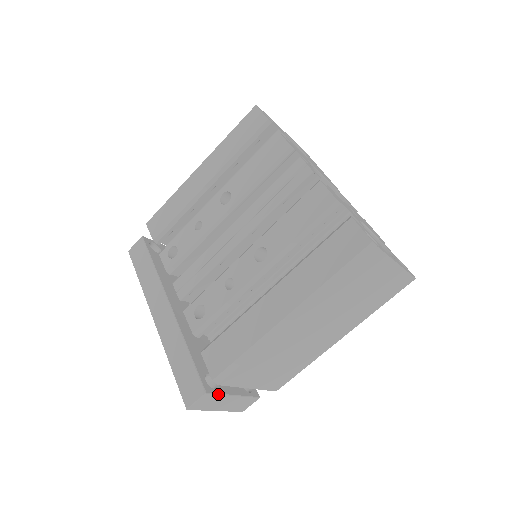
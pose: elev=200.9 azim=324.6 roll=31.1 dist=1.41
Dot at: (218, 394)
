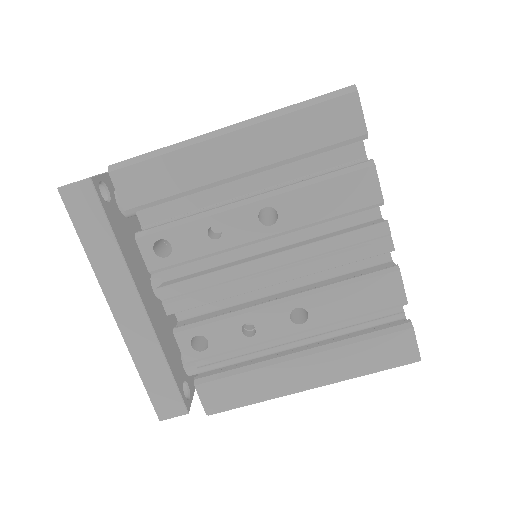
Dot at: (191, 402)
